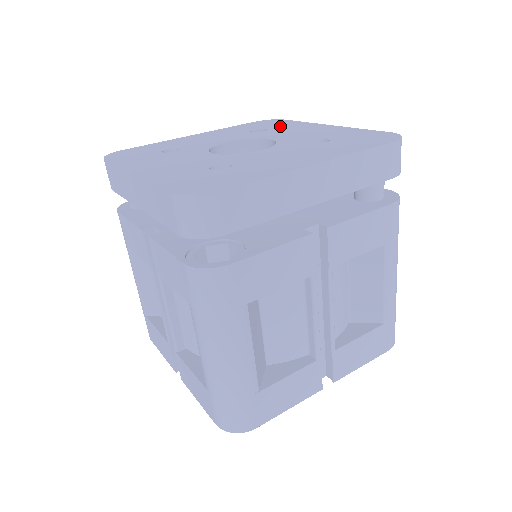
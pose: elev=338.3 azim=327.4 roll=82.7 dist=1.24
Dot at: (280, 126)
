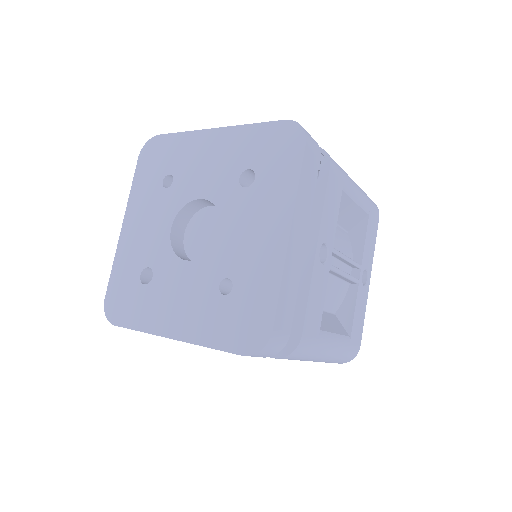
Dot at: (270, 181)
